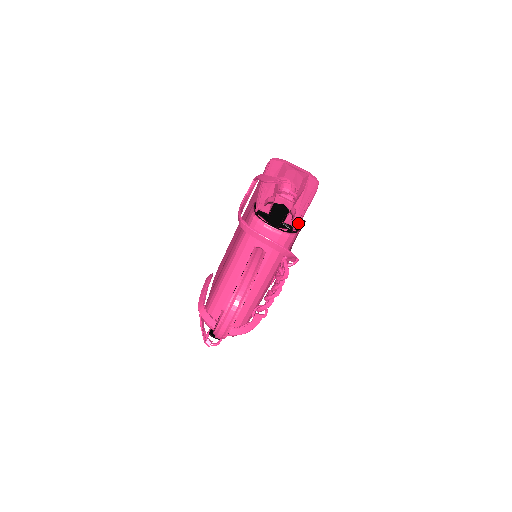
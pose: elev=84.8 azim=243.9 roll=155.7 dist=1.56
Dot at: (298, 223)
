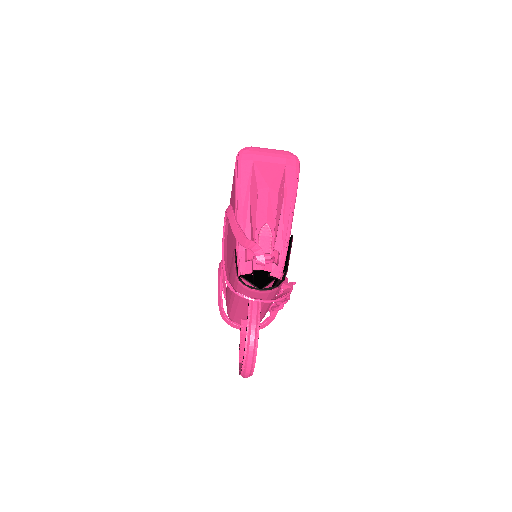
Dot at: (284, 262)
